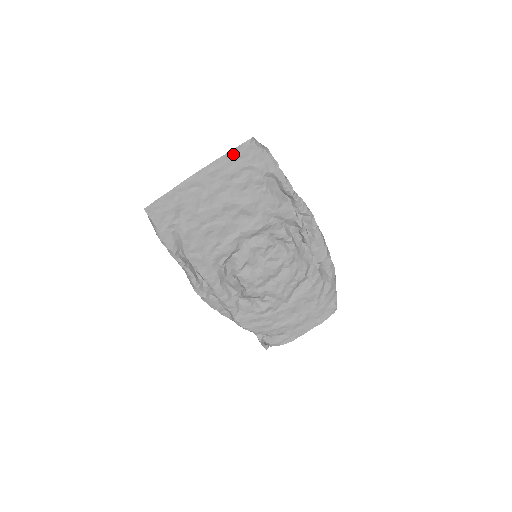
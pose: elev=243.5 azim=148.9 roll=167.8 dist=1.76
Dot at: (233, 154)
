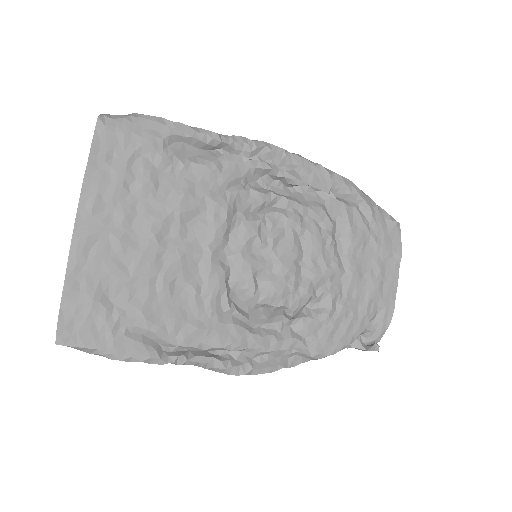
Dot at: (96, 157)
